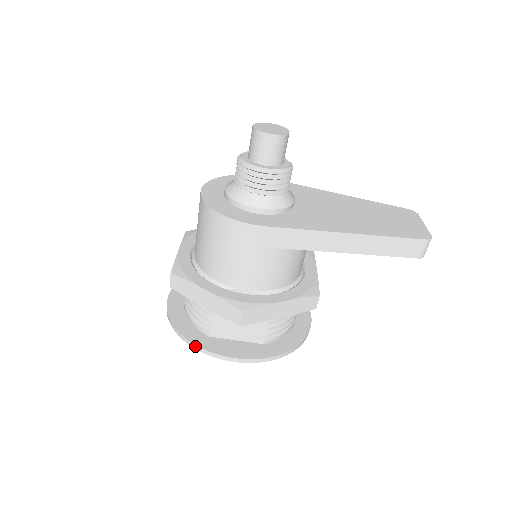
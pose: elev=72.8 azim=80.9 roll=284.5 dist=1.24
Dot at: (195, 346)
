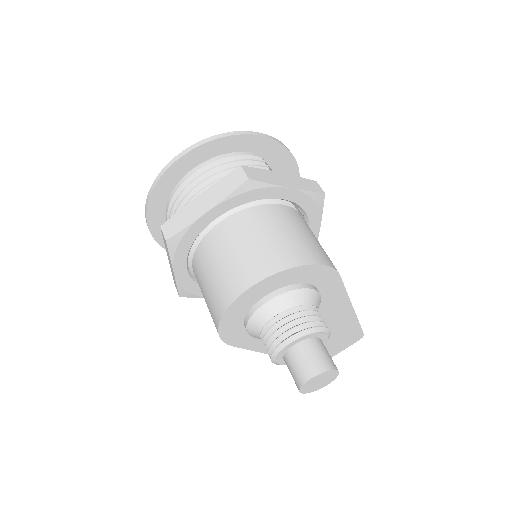
Dot at: occluded
